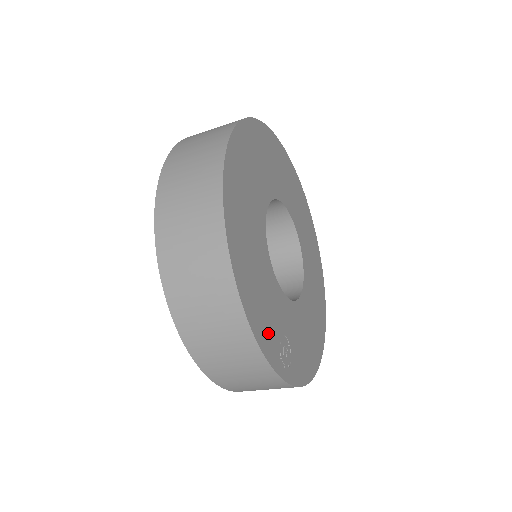
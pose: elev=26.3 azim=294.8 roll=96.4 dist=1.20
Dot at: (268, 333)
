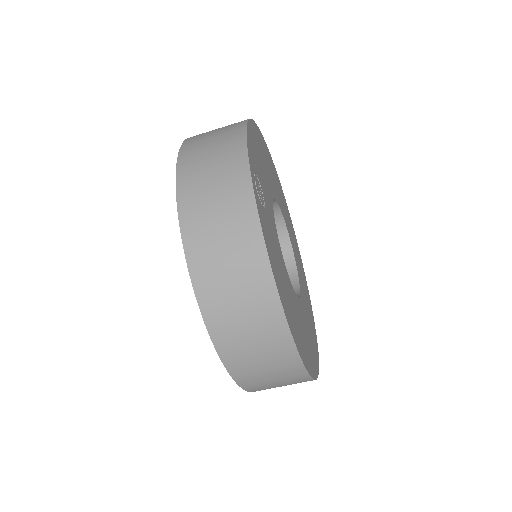
Dot at: (254, 158)
